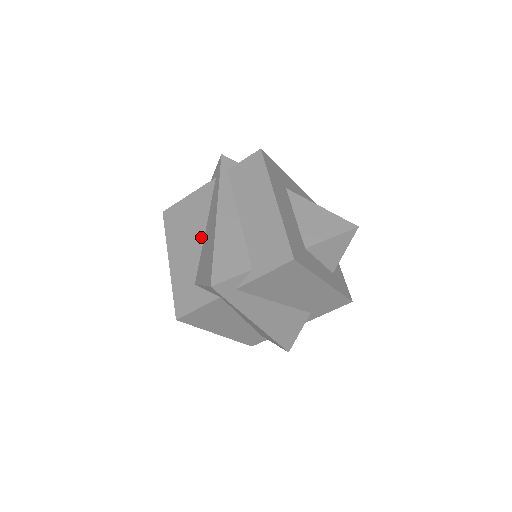
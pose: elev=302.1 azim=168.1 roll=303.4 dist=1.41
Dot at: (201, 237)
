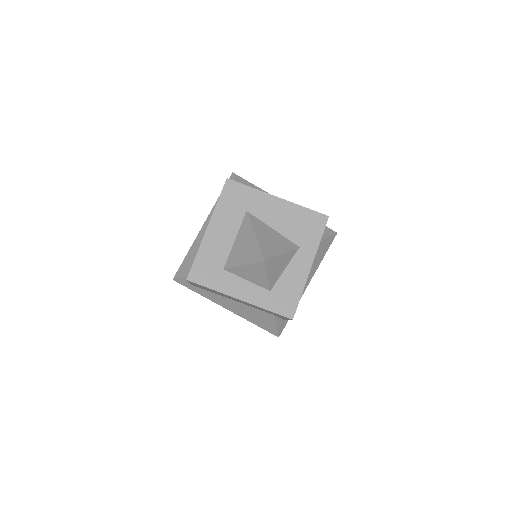
Dot at: occluded
